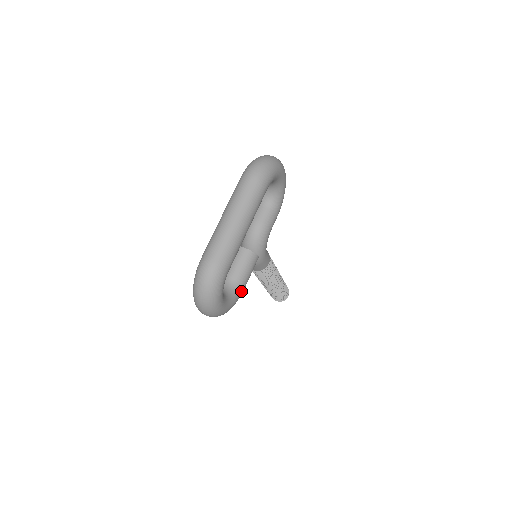
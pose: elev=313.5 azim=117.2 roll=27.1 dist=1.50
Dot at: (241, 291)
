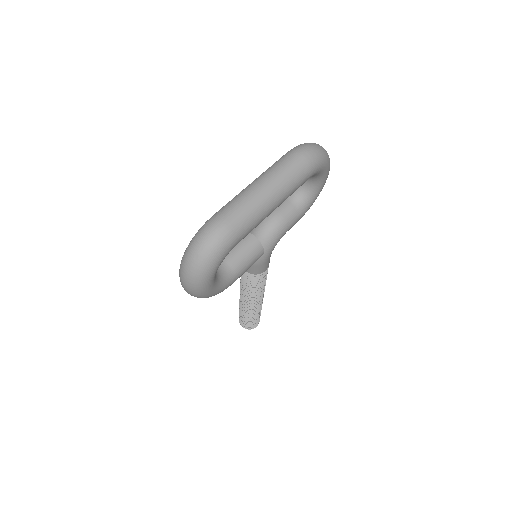
Dot at: (232, 281)
